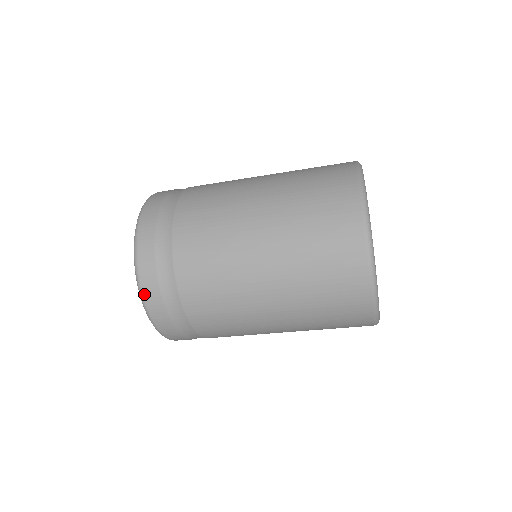
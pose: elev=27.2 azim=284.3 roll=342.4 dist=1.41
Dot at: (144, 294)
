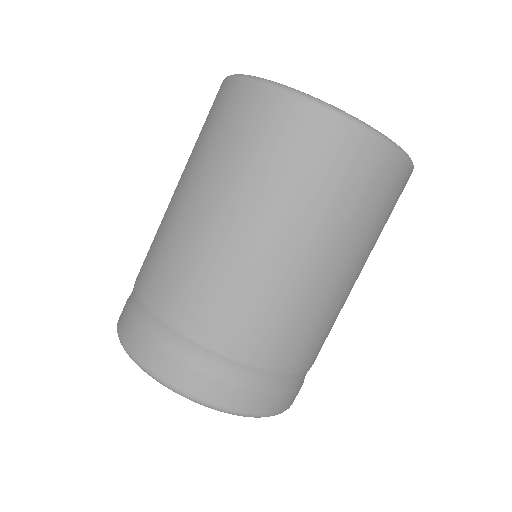
Dot at: (121, 336)
